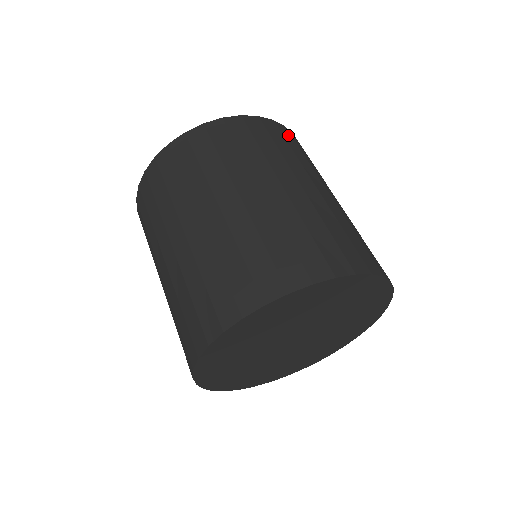
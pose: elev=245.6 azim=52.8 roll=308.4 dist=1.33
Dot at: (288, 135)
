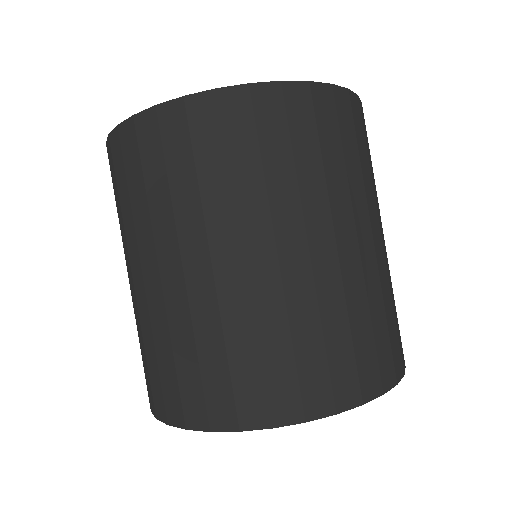
Dot at: (364, 124)
